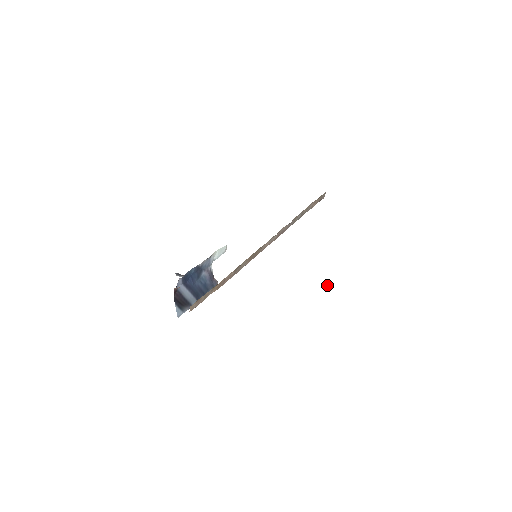
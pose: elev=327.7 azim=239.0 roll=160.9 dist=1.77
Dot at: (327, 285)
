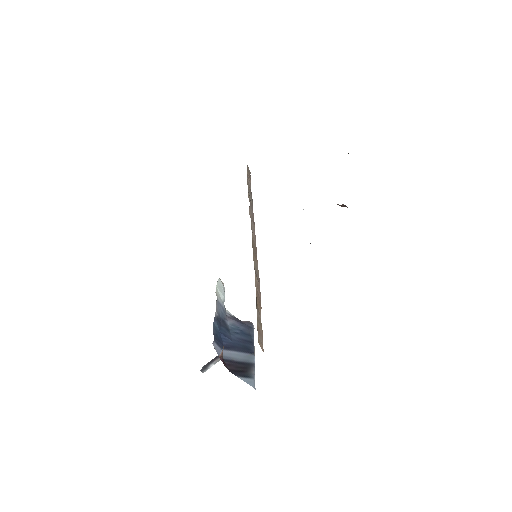
Dot at: (345, 206)
